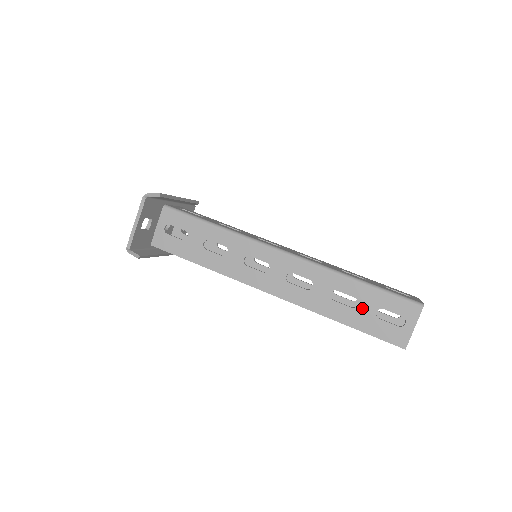
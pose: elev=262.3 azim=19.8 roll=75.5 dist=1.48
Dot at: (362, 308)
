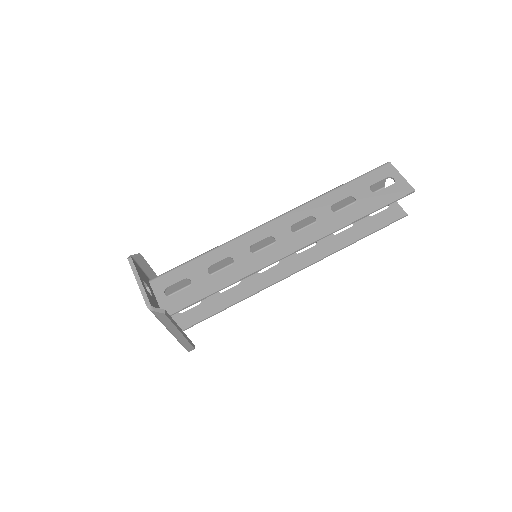
Dot at: (360, 197)
